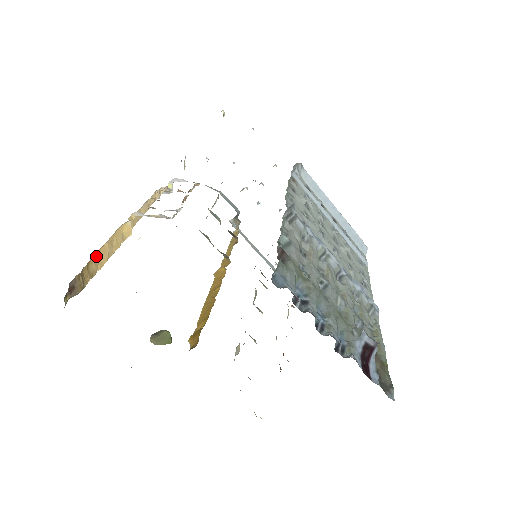
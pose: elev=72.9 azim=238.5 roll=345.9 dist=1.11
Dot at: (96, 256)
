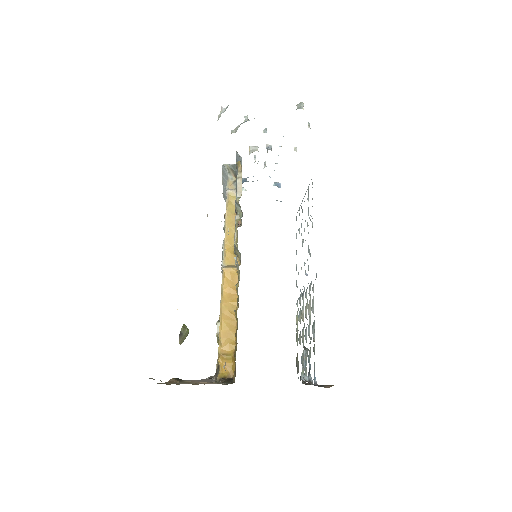
Dot at: occluded
